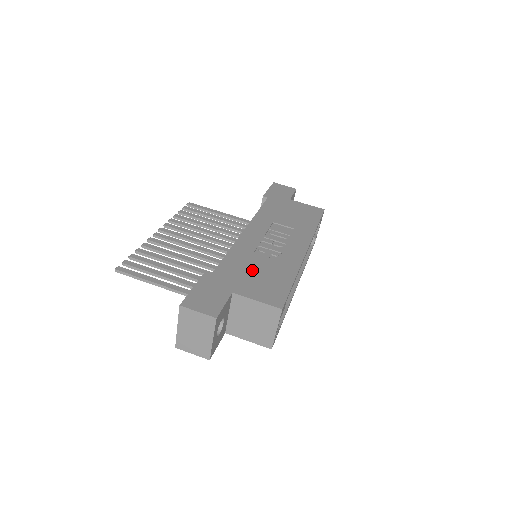
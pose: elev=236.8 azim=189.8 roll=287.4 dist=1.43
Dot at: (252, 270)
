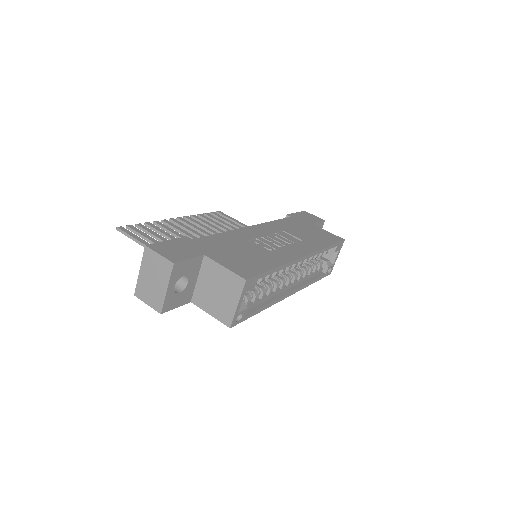
Dot at: (236, 249)
